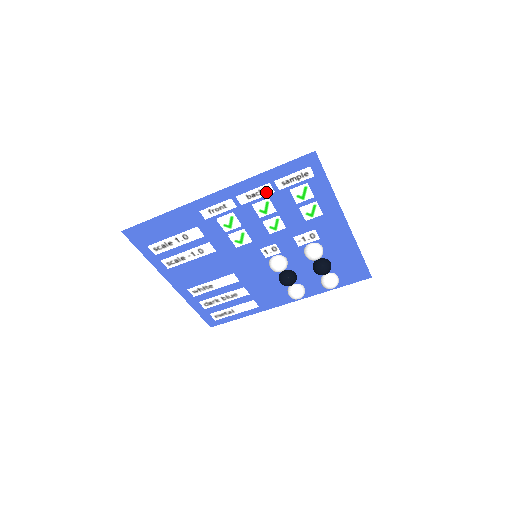
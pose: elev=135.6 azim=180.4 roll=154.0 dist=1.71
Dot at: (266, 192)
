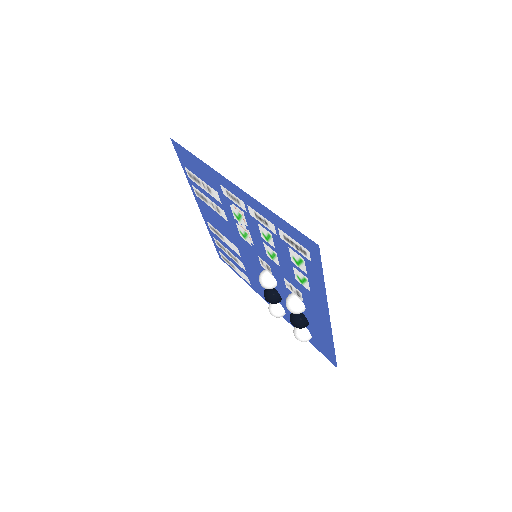
Dot at: (270, 227)
